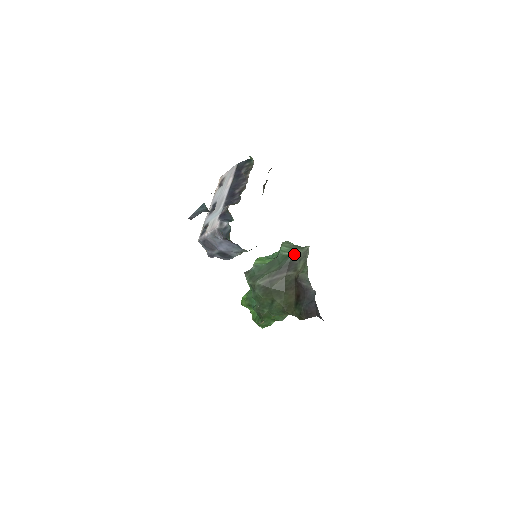
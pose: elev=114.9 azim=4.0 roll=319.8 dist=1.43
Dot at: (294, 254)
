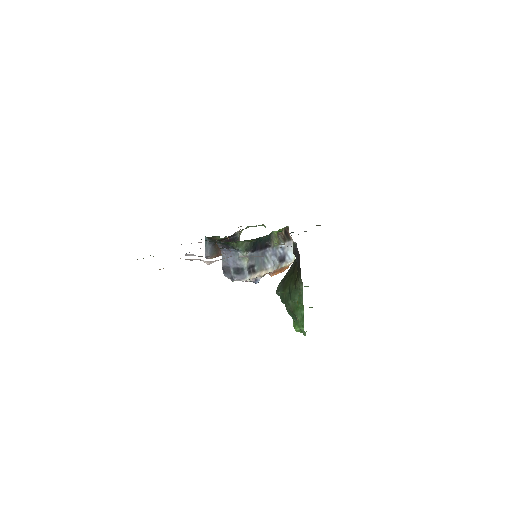
Dot at: occluded
